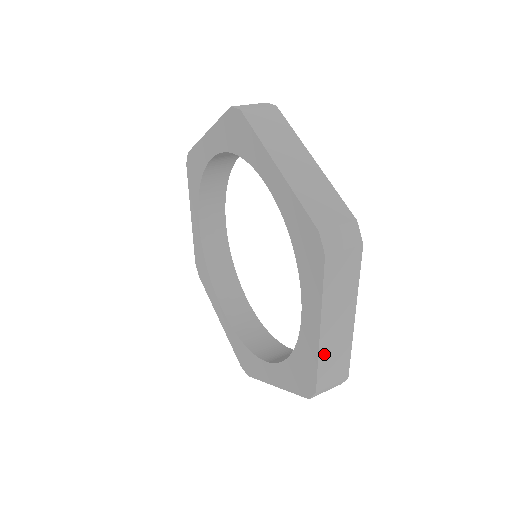
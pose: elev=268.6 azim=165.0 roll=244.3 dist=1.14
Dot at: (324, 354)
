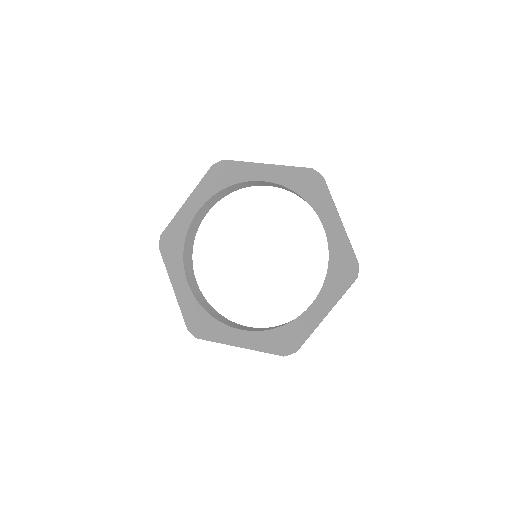
Dot at: occluded
